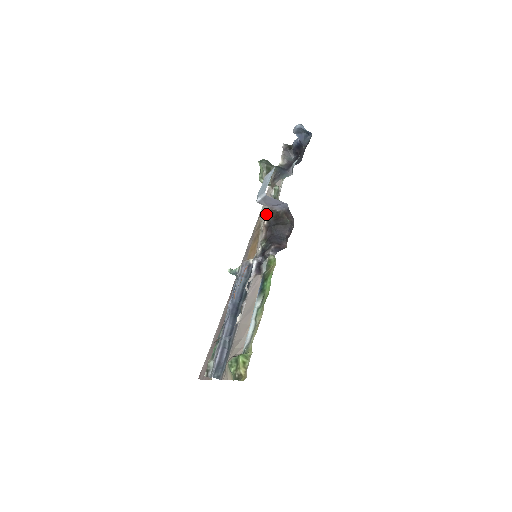
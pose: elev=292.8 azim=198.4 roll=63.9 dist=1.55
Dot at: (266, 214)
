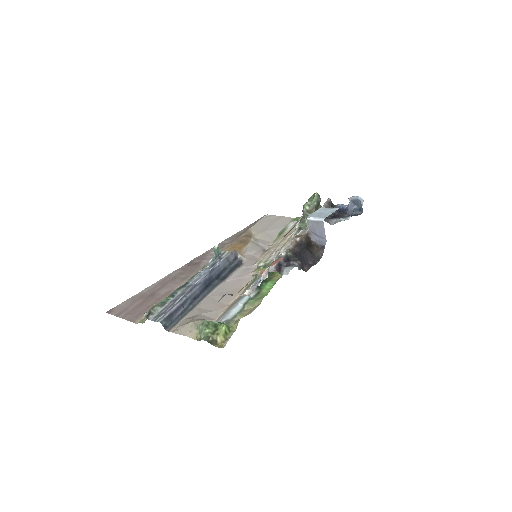
Dot at: (298, 233)
